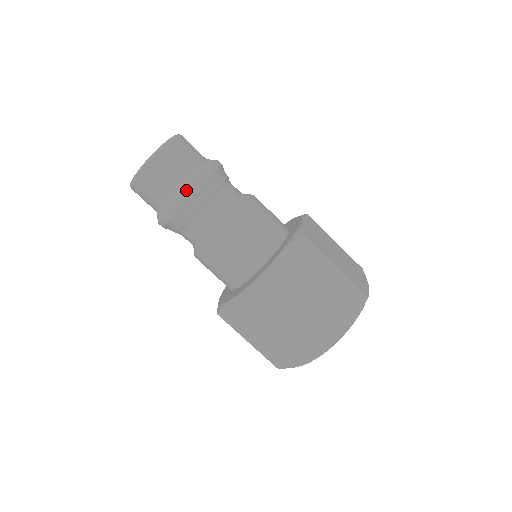
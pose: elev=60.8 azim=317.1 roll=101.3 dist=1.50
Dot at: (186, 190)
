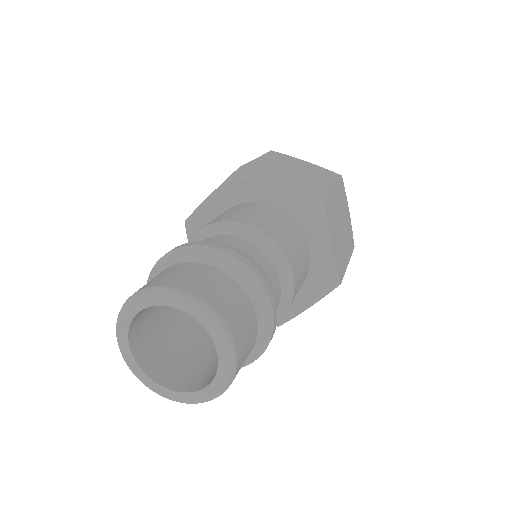
Dot at: occluded
